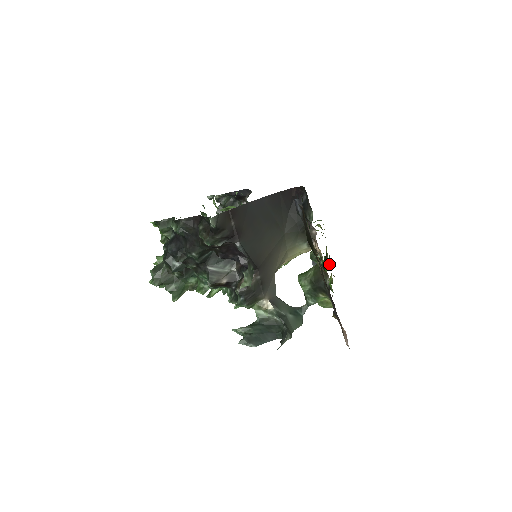
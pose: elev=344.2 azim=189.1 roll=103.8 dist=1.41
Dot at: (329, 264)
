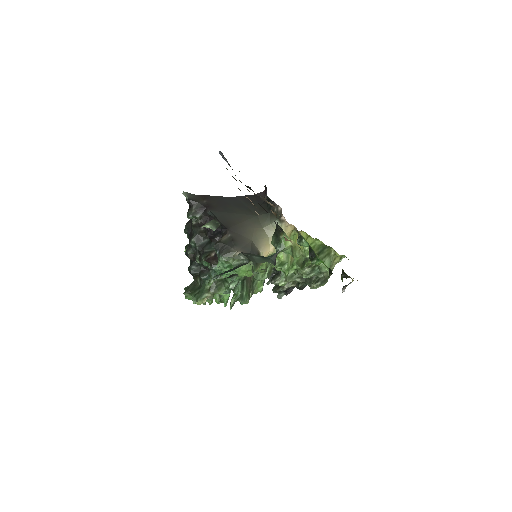
Dot at: (343, 271)
